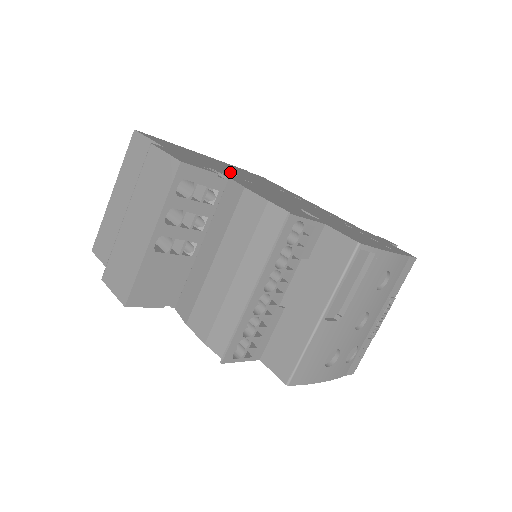
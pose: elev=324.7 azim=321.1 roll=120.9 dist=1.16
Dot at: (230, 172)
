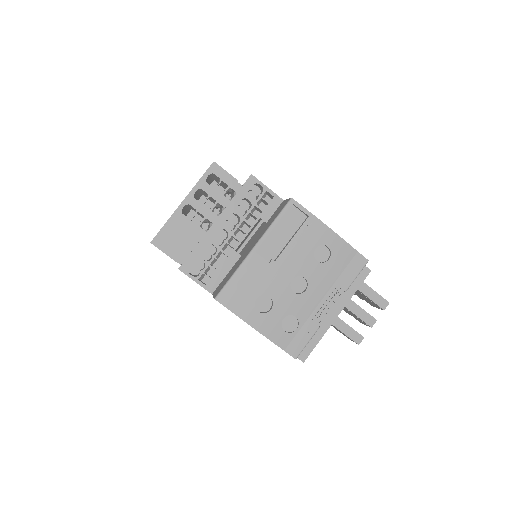
Dot at: occluded
